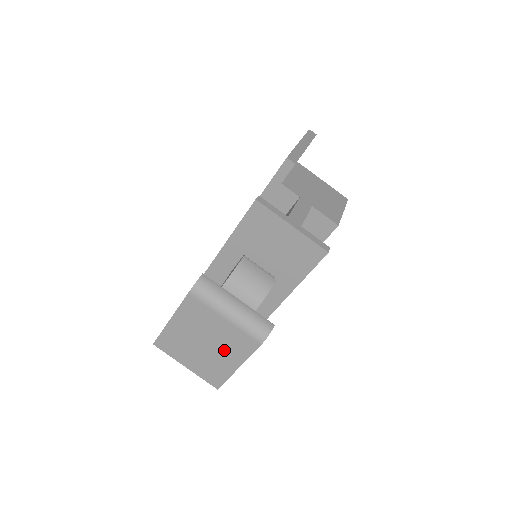
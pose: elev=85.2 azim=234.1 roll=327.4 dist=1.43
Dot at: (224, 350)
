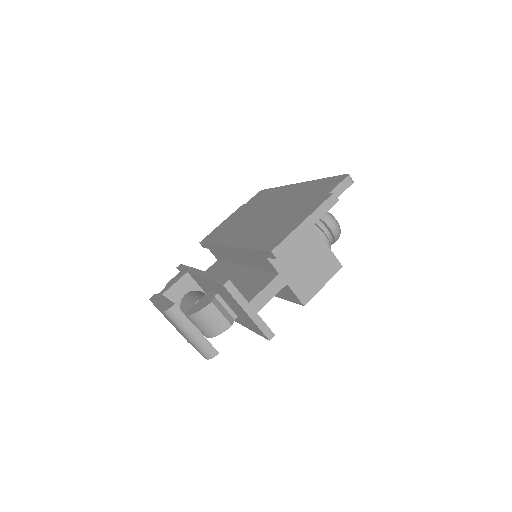
Dot at: occluded
